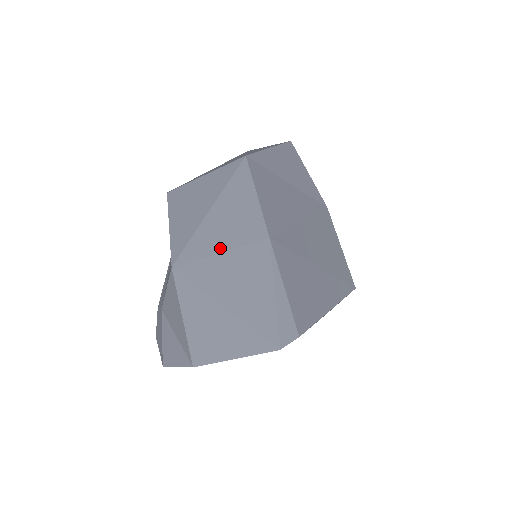
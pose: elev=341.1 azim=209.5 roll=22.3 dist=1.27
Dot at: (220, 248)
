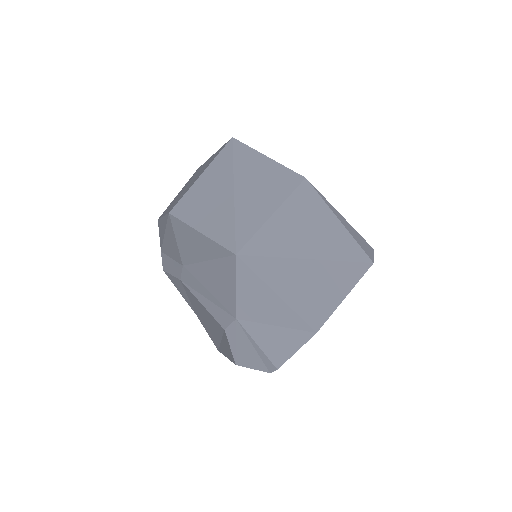
Dot at: (270, 211)
